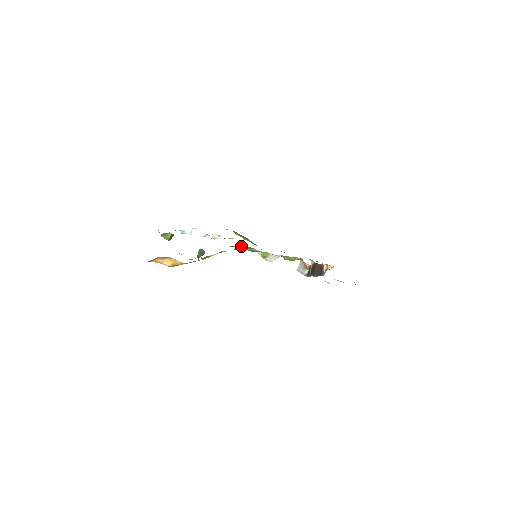
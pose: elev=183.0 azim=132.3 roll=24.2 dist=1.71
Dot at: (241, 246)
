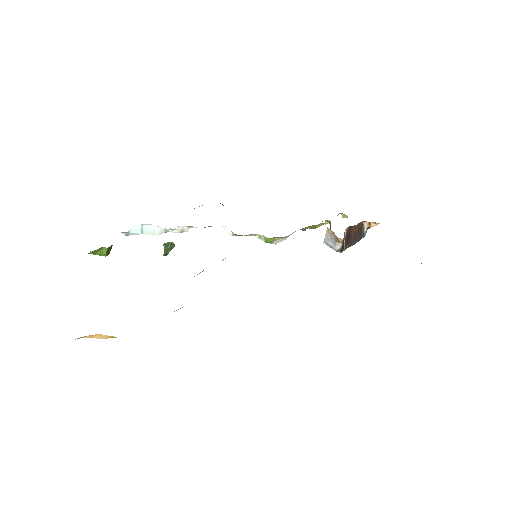
Dot at: (229, 233)
